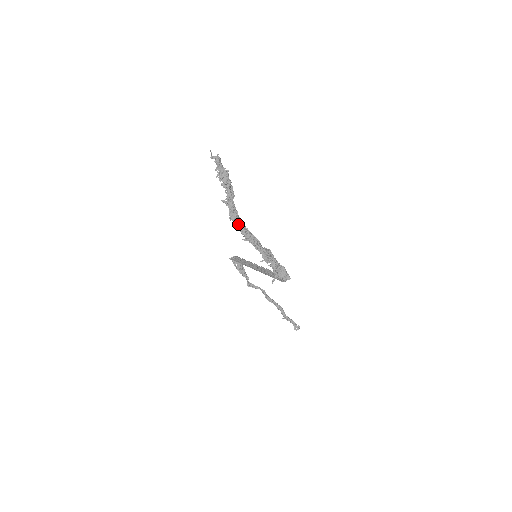
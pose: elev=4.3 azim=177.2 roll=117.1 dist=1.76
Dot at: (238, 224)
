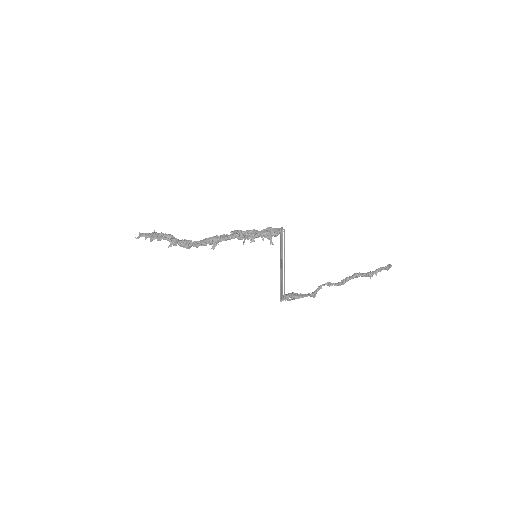
Dot at: (194, 244)
